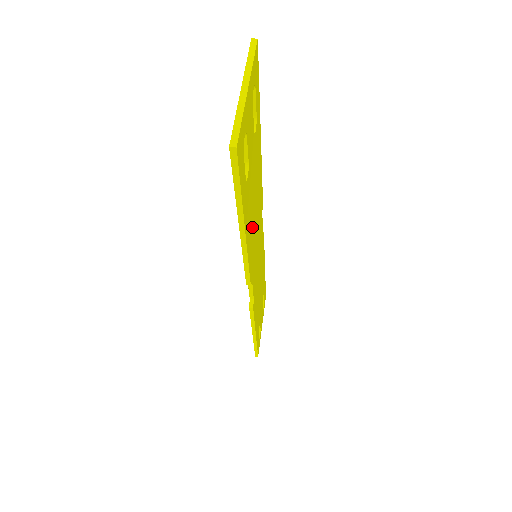
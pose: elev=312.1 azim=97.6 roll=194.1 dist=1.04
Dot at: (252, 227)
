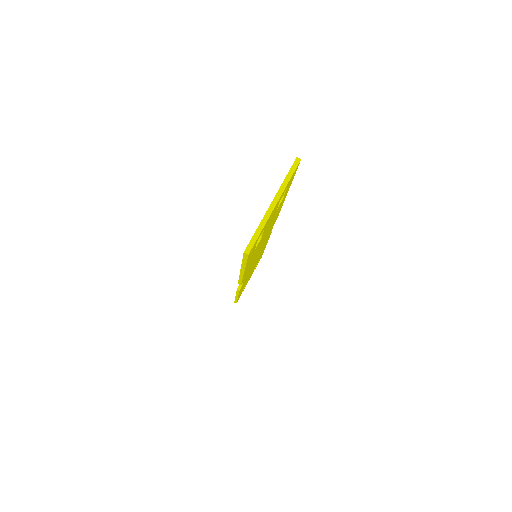
Dot at: occluded
